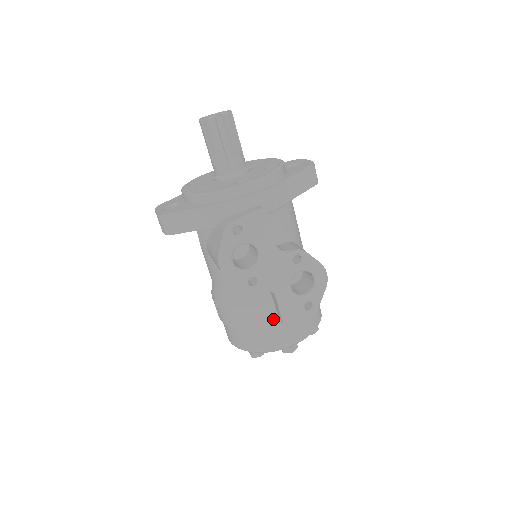
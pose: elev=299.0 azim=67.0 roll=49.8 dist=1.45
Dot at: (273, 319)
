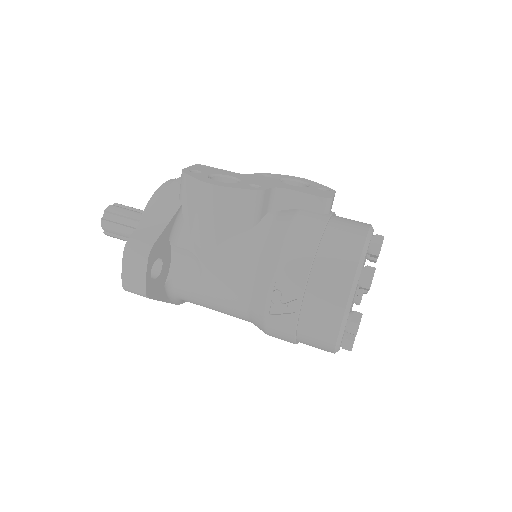
Dot at: (320, 217)
